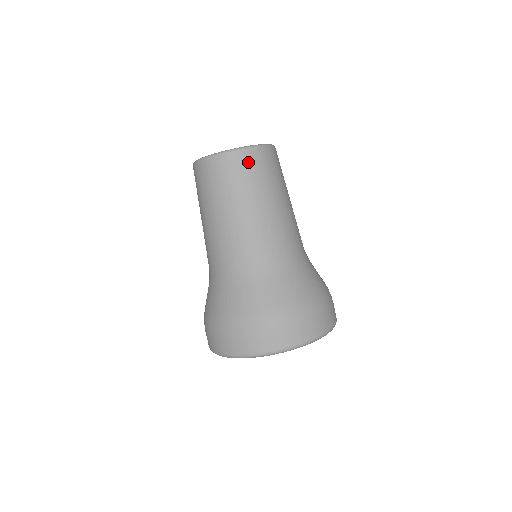
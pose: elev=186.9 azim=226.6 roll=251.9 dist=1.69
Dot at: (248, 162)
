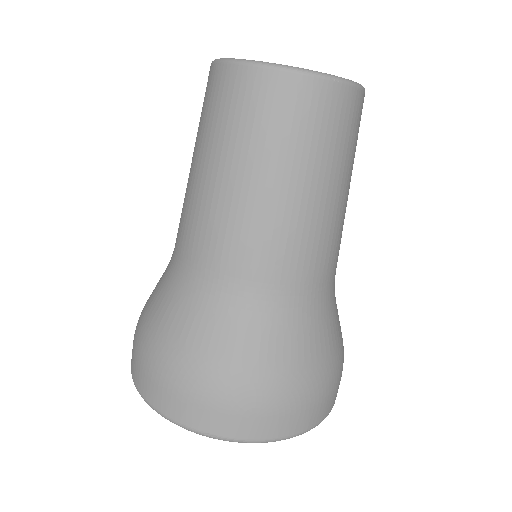
Dot at: (360, 115)
